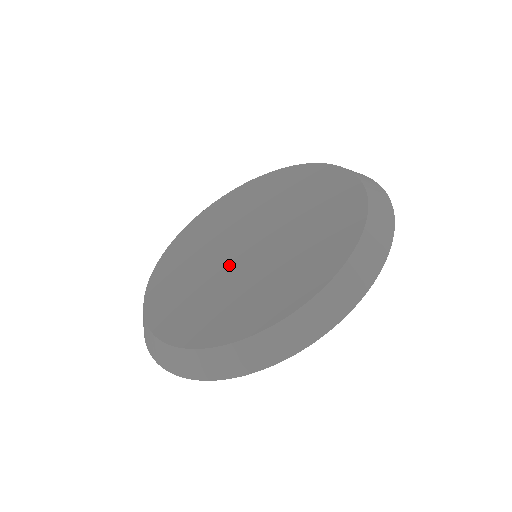
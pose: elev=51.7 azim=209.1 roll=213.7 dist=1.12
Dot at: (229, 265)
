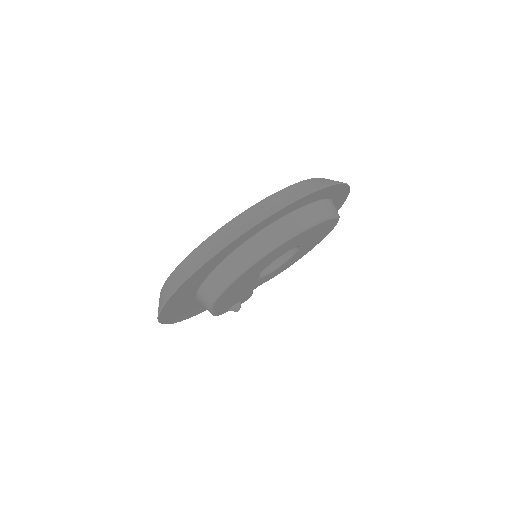
Dot at: occluded
